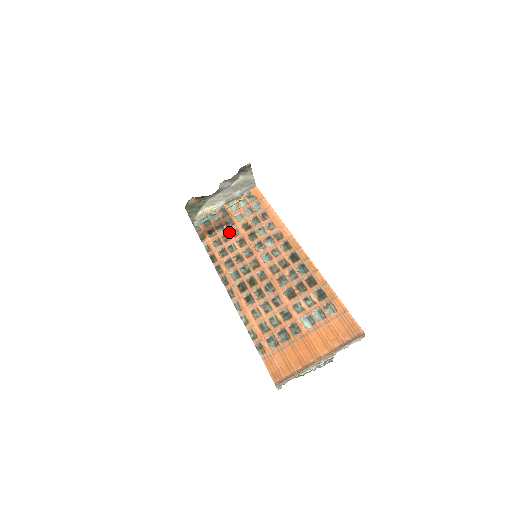
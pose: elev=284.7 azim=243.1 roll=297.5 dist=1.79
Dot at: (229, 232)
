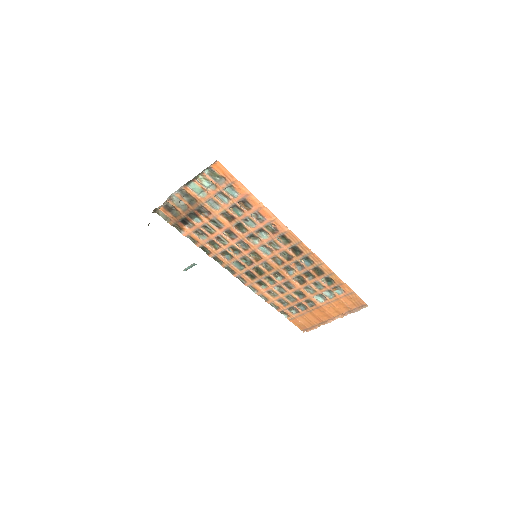
Dot at: (209, 224)
